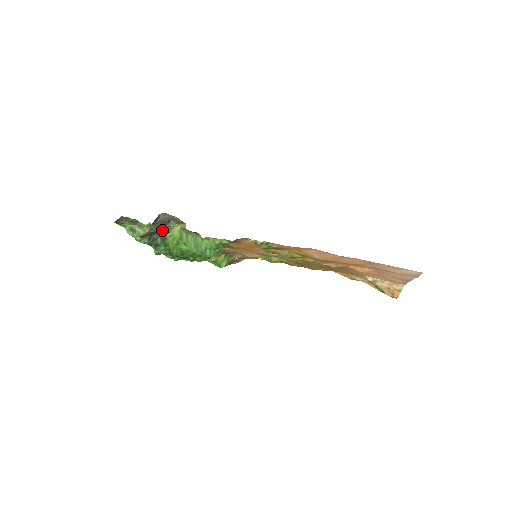
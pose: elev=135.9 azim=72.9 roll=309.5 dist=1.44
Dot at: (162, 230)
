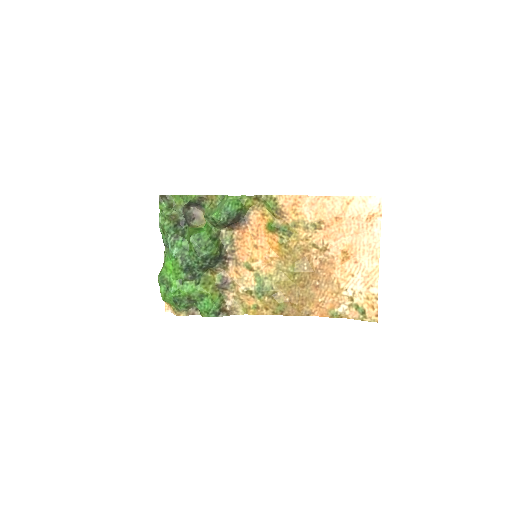
Dot at: (187, 222)
